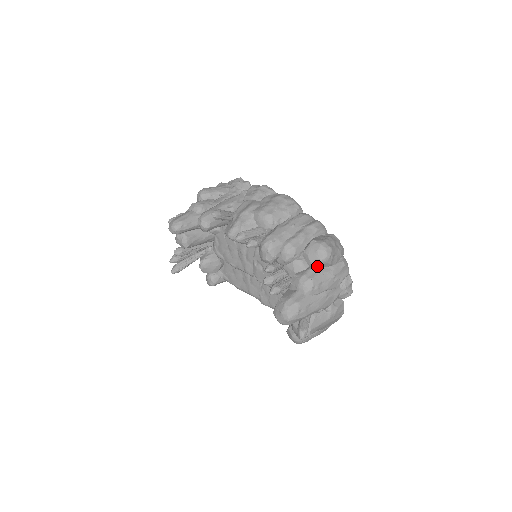
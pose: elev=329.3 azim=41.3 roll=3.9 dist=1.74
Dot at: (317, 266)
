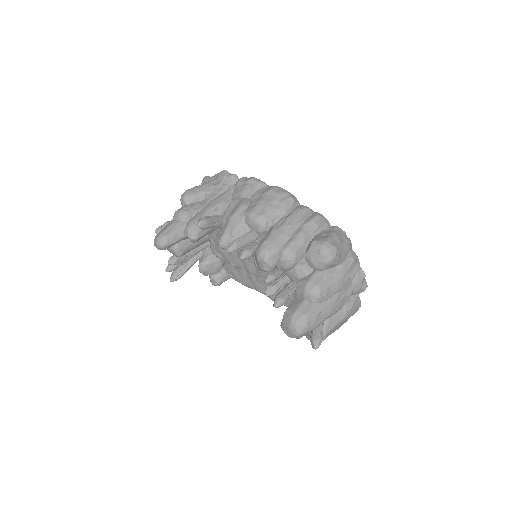
Dot at: (322, 269)
